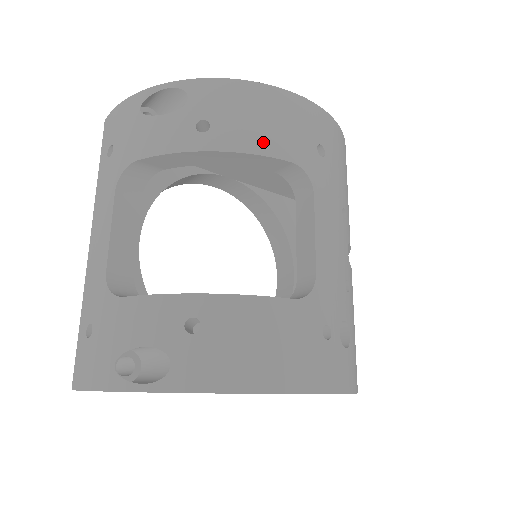
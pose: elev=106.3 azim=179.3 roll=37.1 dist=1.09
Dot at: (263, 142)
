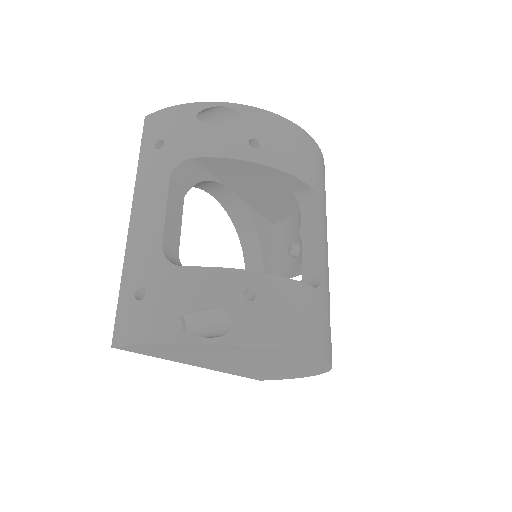
Dot at: (295, 166)
